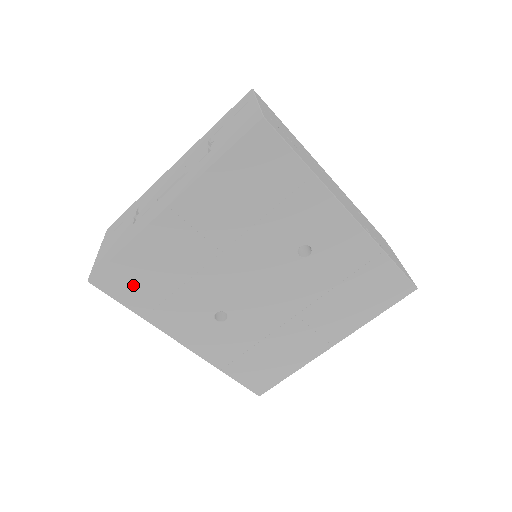
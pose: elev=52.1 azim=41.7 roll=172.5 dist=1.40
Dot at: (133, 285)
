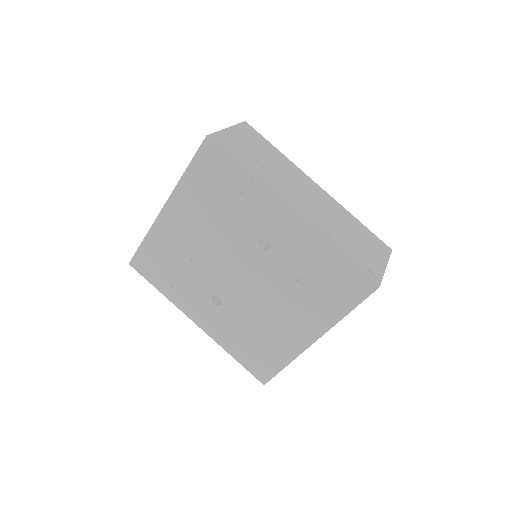
Dot at: (154, 268)
